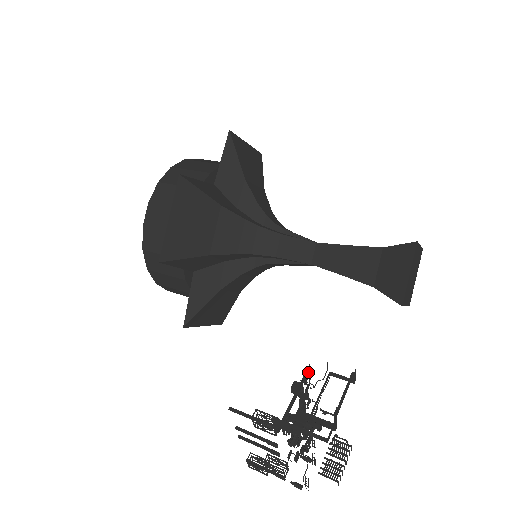
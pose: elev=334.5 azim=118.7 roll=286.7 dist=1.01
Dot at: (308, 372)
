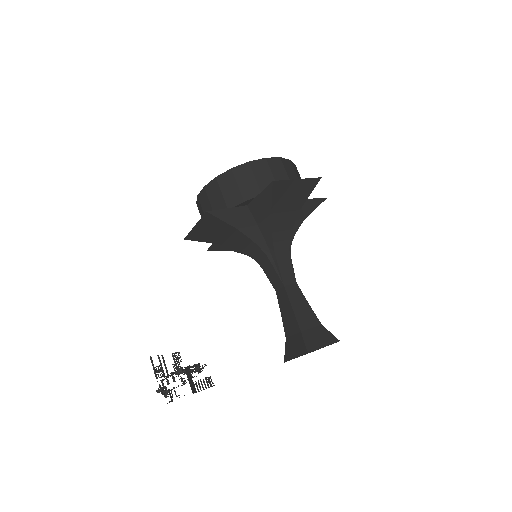
Dot at: (188, 369)
